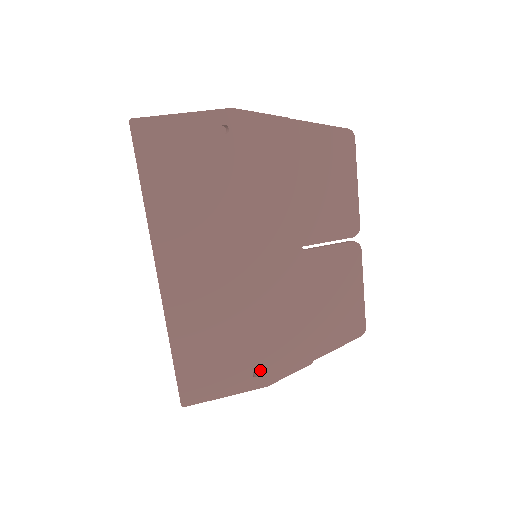
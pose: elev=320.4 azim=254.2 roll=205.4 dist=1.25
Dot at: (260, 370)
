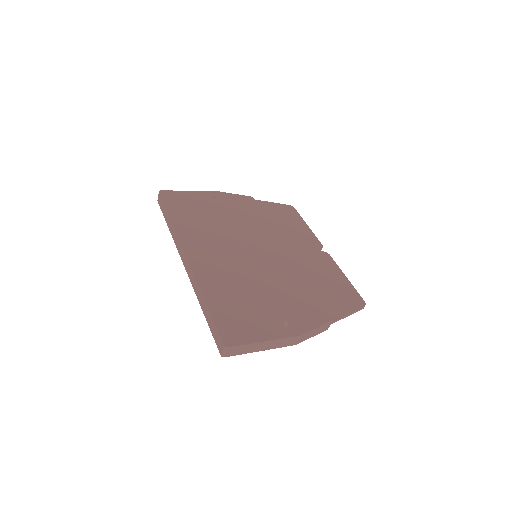
Dot at: (289, 322)
